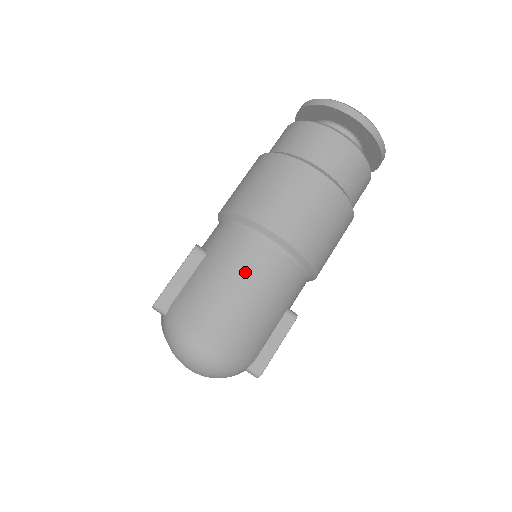
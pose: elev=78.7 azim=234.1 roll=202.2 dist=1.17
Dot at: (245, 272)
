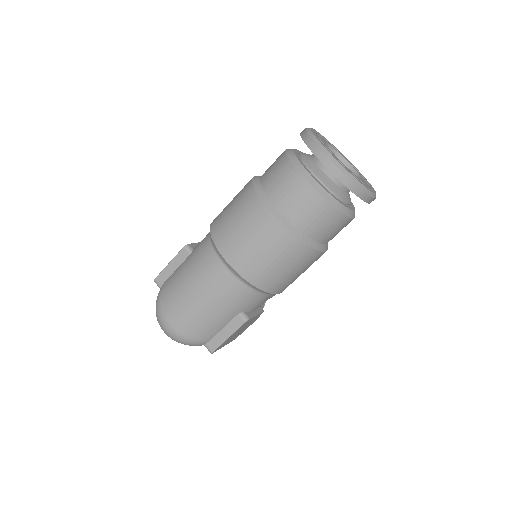
Dot at: (199, 278)
